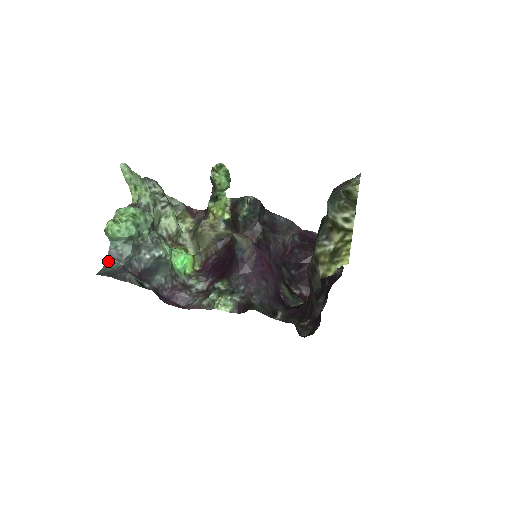
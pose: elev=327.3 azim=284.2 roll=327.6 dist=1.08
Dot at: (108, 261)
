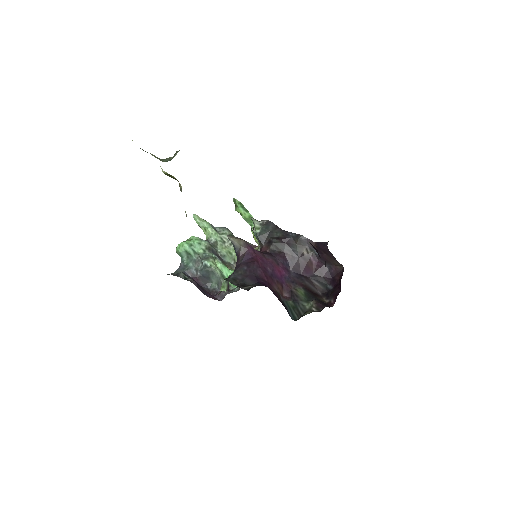
Dot at: (178, 269)
